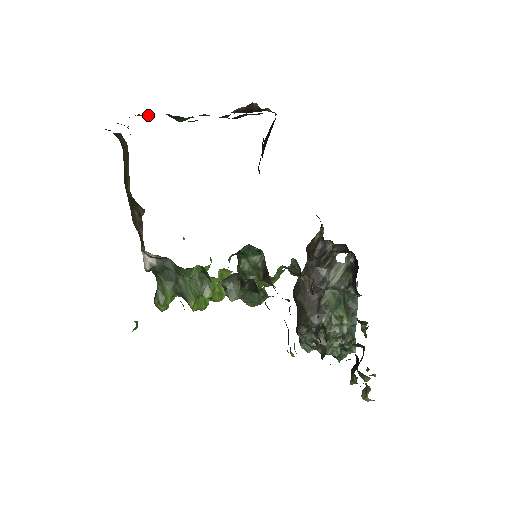
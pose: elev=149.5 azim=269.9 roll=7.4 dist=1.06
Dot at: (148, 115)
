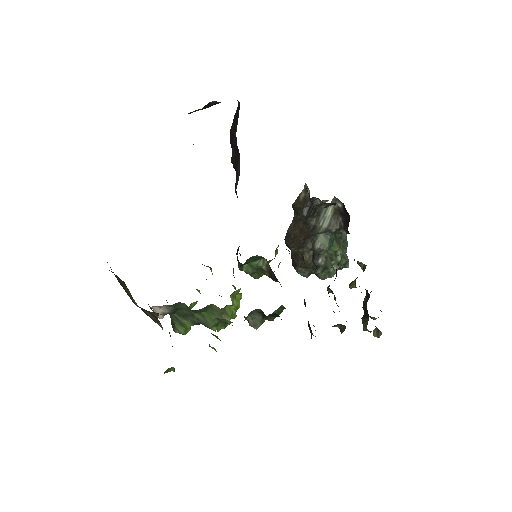
Dot at: occluded
